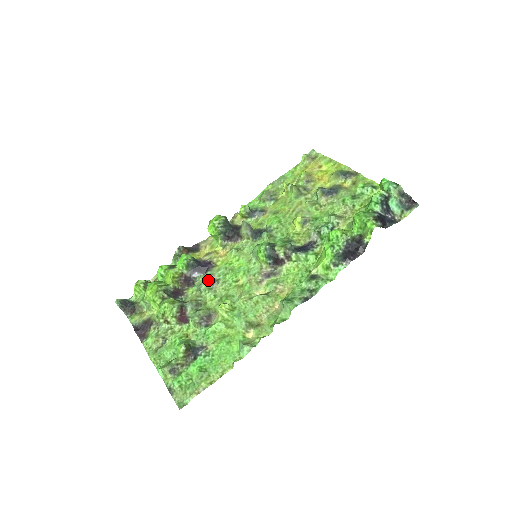
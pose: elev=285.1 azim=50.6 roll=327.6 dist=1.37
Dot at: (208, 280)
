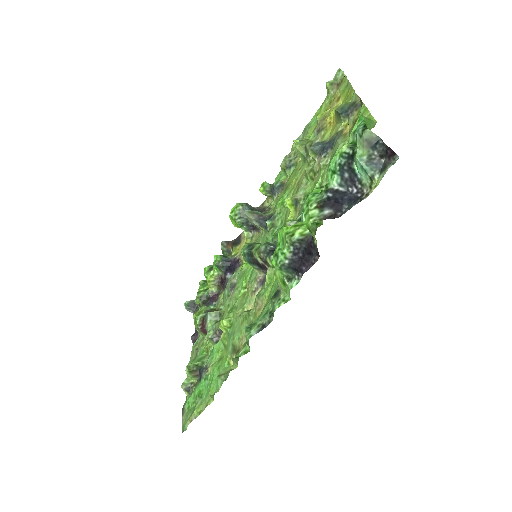
Dot at: (229, 285)
